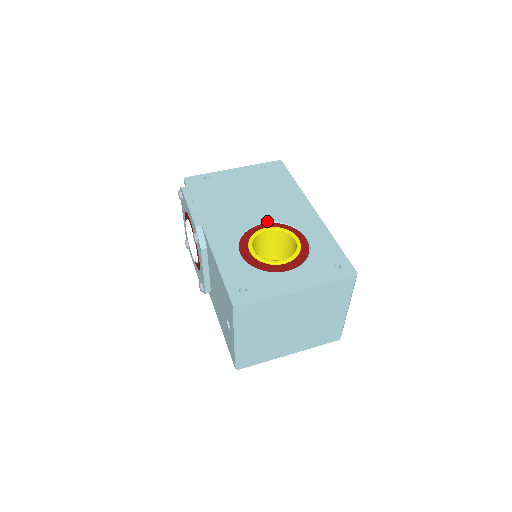
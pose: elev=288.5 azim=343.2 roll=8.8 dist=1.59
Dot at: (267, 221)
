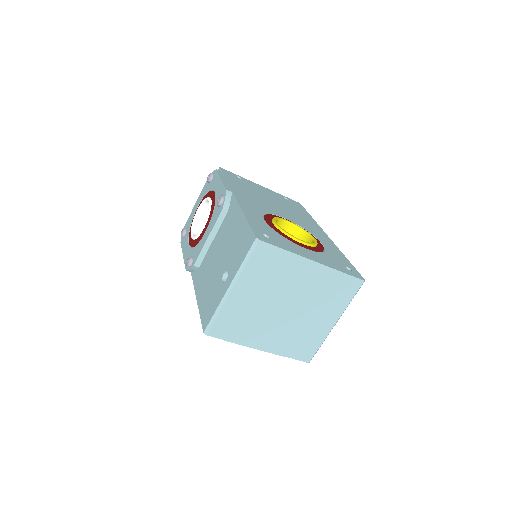
Dot at: (288, 219)
